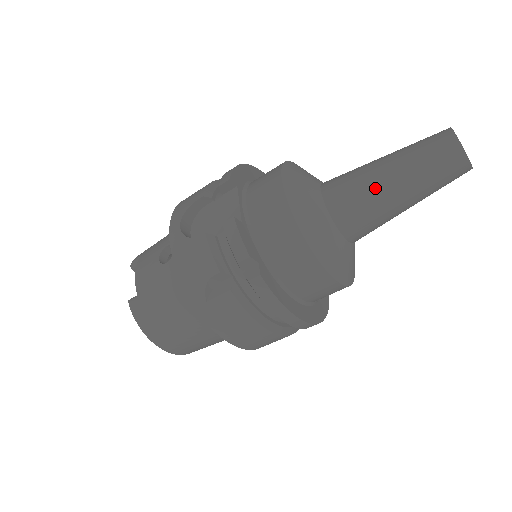
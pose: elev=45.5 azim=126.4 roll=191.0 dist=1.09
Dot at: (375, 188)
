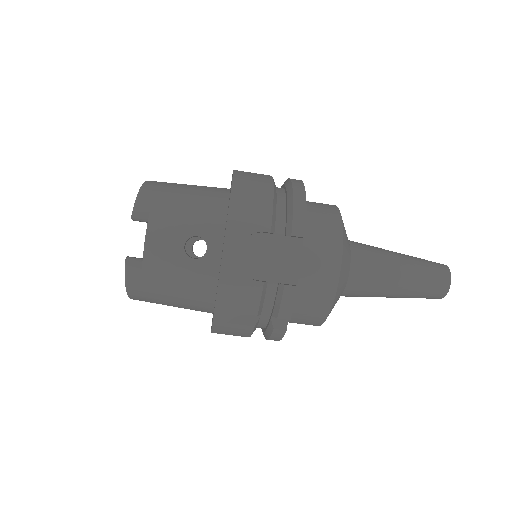
Dot at: (386, 287)
